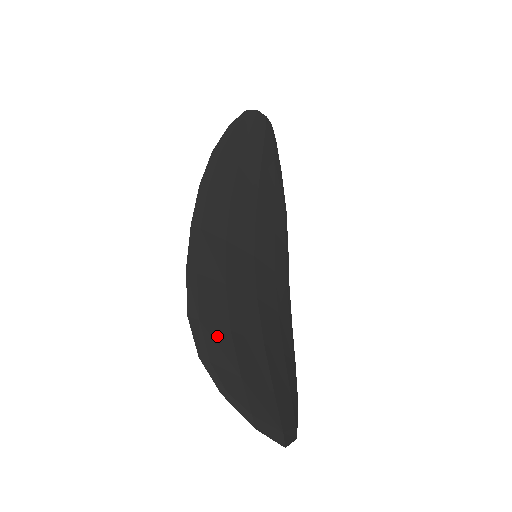
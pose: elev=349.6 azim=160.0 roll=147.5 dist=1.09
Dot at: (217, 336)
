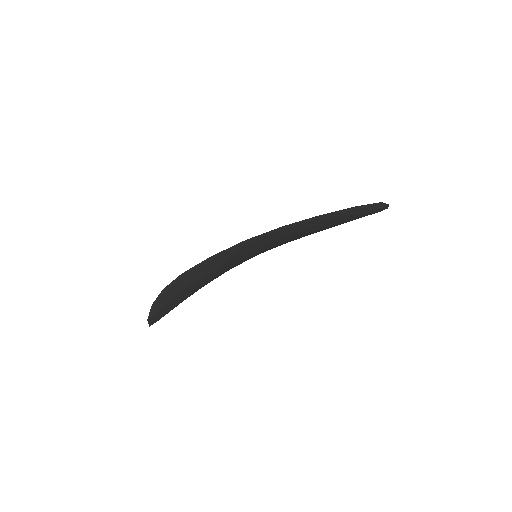
Dot at: (182, 286)
